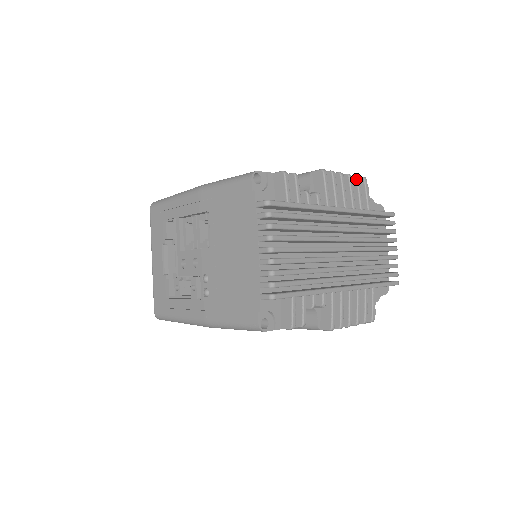
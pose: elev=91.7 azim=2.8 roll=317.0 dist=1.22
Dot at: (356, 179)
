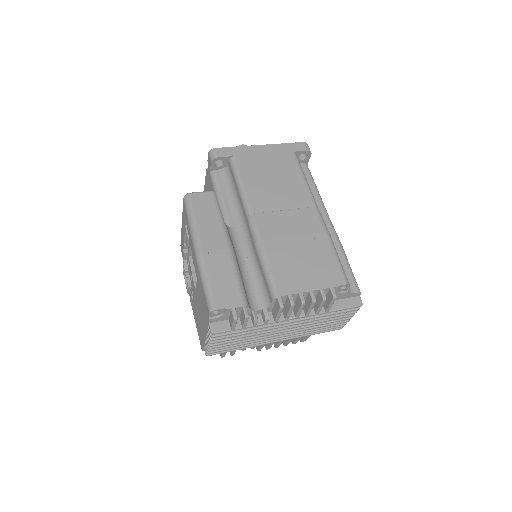
Dot at: (322, 301)
